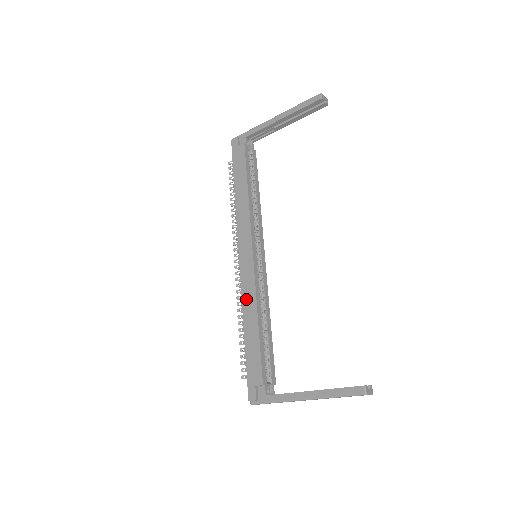
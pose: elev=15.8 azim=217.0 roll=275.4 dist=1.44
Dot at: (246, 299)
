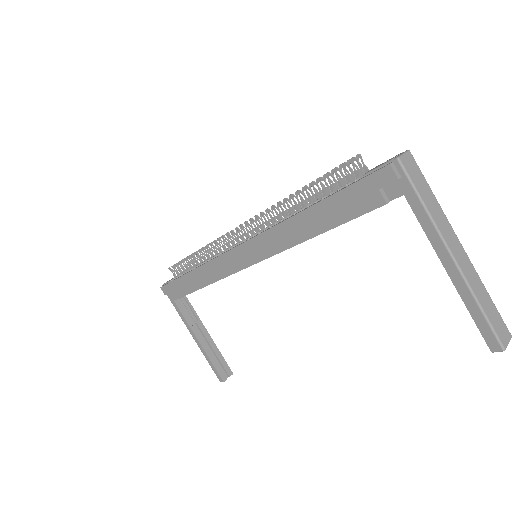
Dot at: (211, 268)
